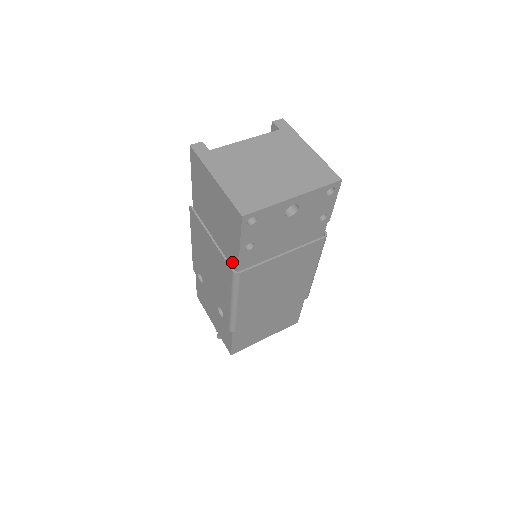
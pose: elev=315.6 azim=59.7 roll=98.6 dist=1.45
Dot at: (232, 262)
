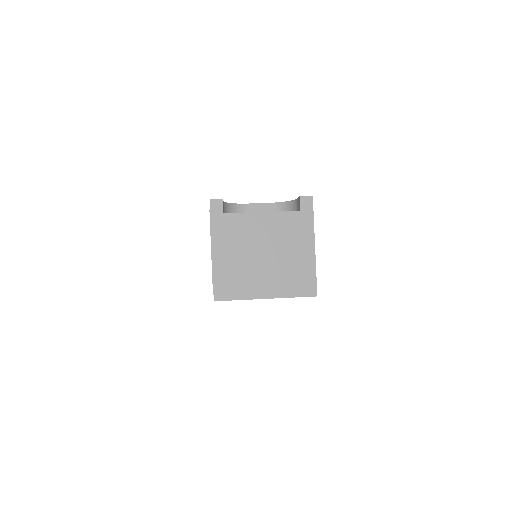
Dot at: occluded
